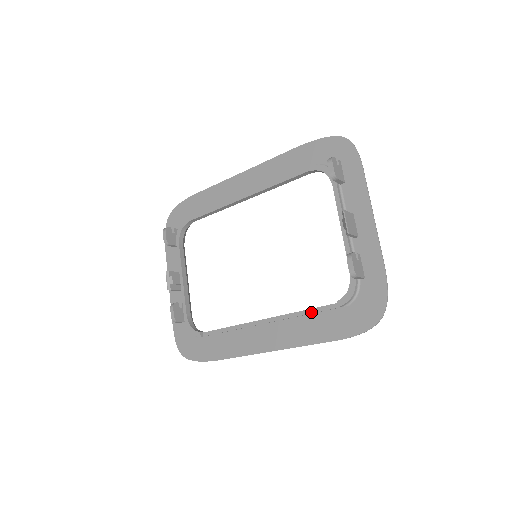
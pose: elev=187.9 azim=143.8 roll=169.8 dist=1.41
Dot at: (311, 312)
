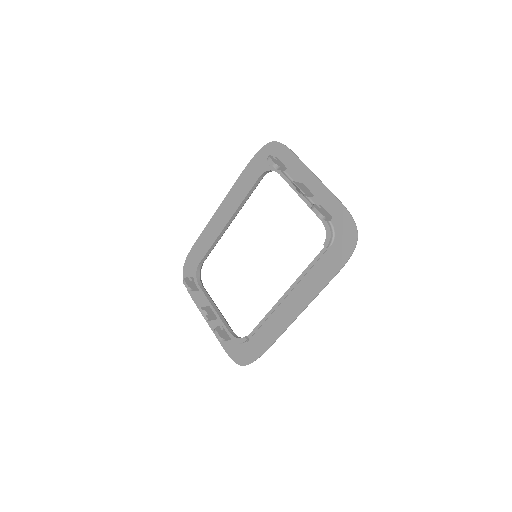
Dot at: (312, 265)
